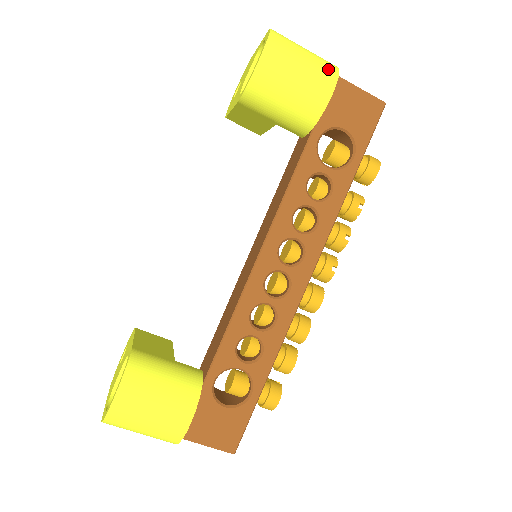
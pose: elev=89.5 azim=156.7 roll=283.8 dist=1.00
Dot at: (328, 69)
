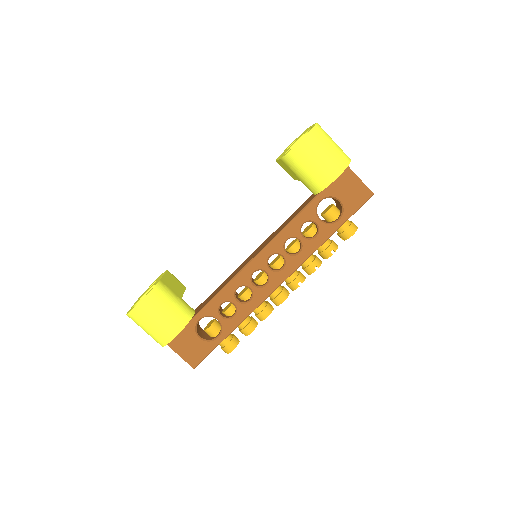
Dot at: (341, 161)
